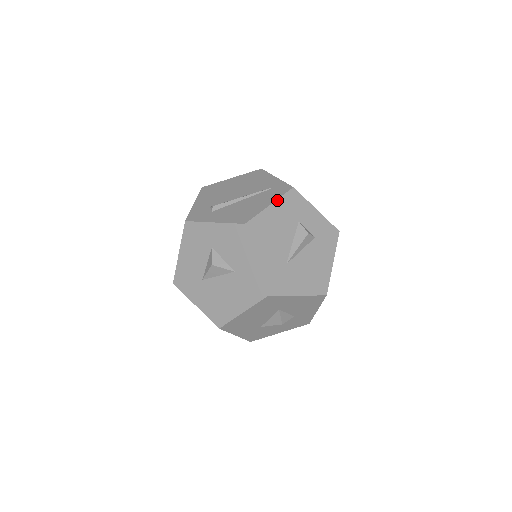
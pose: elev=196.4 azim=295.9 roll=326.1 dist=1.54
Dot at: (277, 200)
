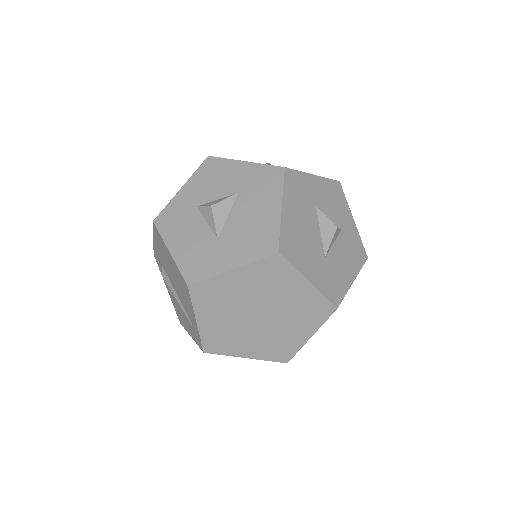
Dot at: (195, 341)
